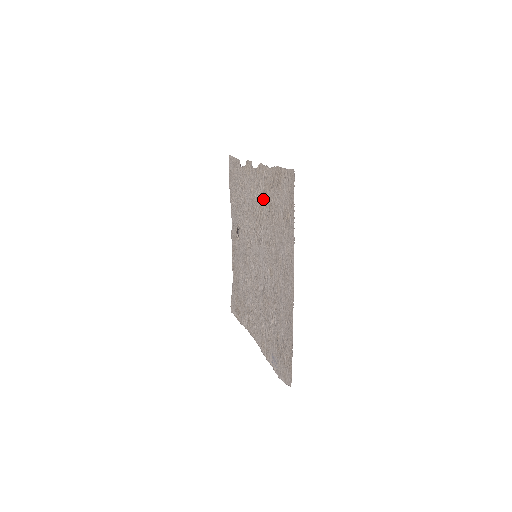
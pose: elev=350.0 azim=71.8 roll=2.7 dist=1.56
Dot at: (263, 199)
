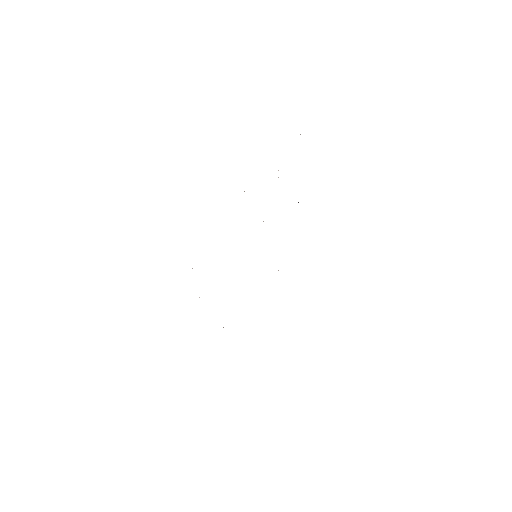
Dot at: occluded
